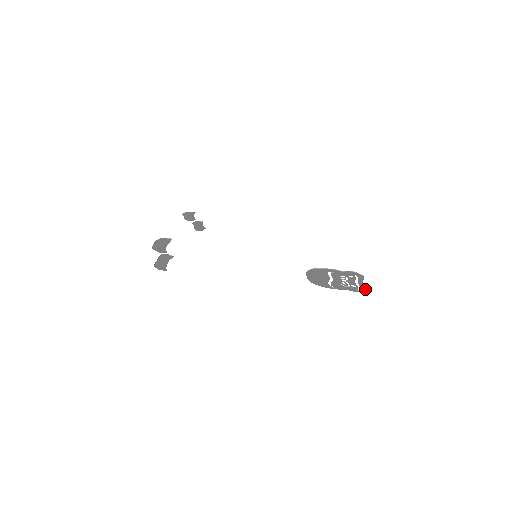
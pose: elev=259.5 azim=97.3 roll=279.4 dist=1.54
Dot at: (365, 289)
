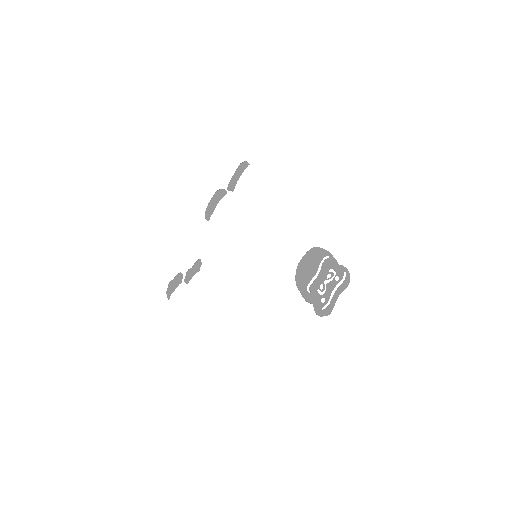
Dot at: (347, 283)
